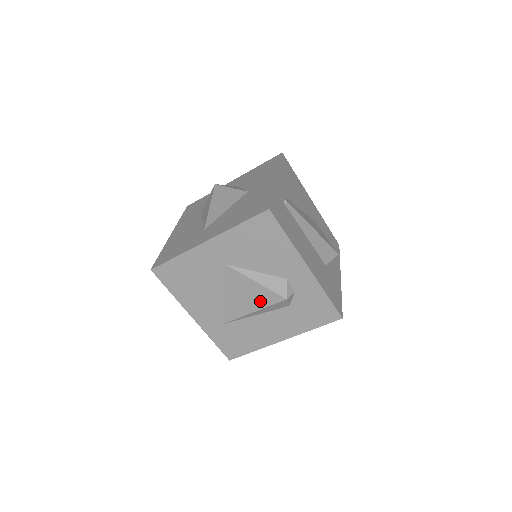
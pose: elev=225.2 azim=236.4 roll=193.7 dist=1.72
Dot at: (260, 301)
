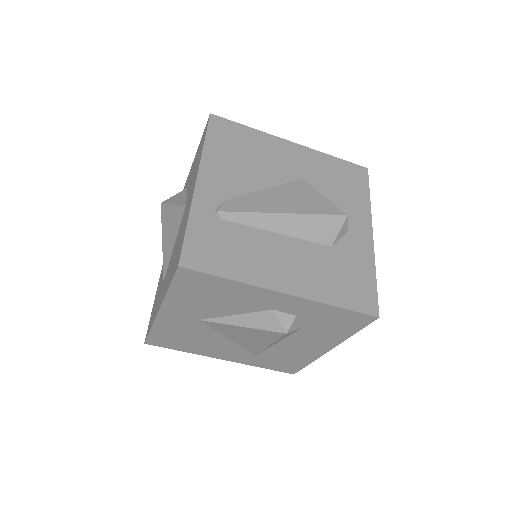
Dot at: (264, 338)
